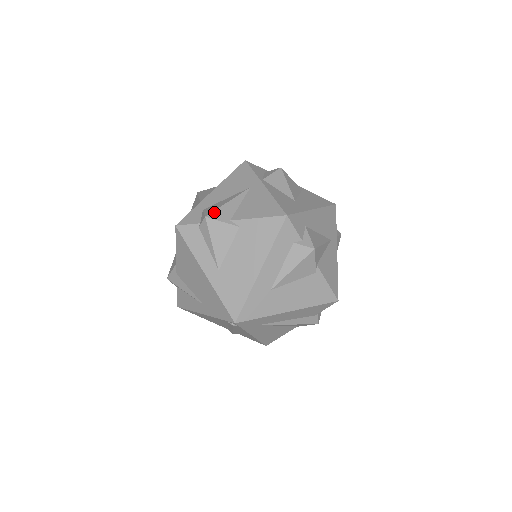
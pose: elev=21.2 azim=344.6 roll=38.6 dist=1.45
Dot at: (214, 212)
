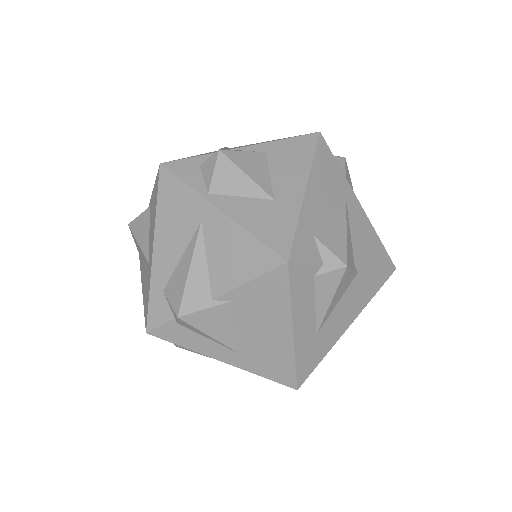
Dot at: (183, 301)
